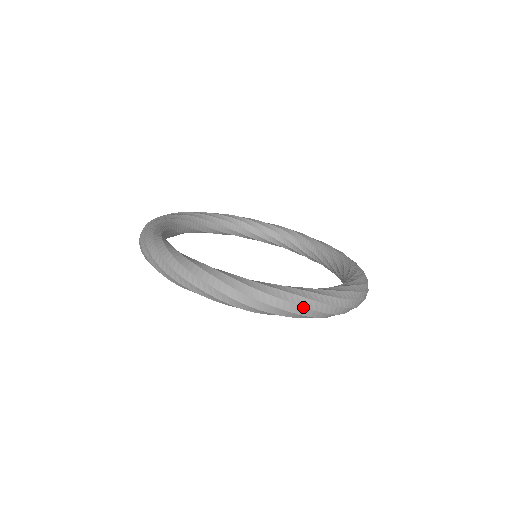
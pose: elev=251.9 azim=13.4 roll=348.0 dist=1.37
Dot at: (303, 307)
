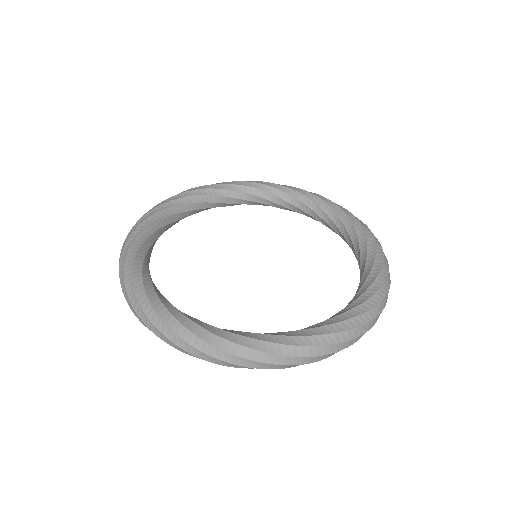
Dot at: (169, 339)
